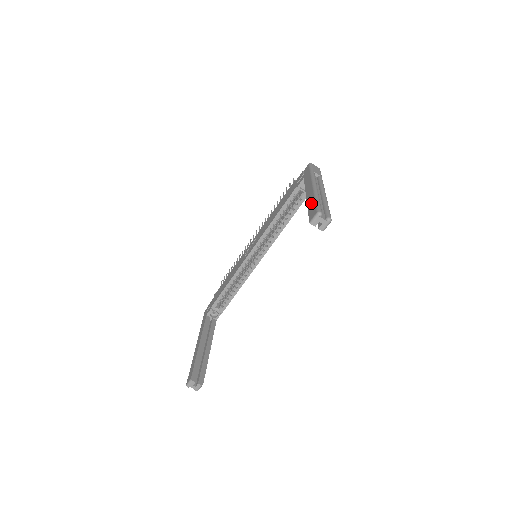
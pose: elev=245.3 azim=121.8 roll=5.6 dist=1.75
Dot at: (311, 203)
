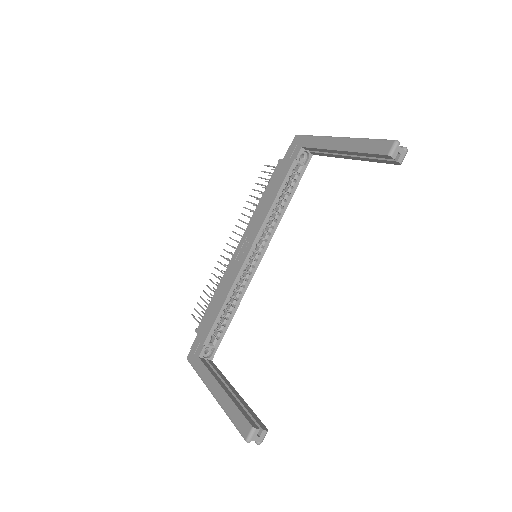
Dot at: (364, 145)
